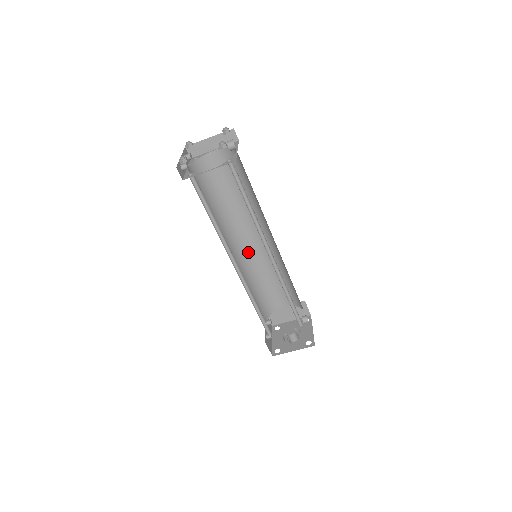
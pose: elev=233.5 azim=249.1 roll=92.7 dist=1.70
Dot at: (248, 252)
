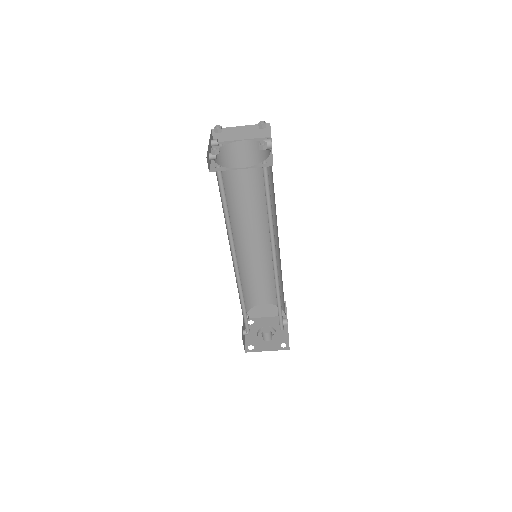
Dot at: (245, 247)
